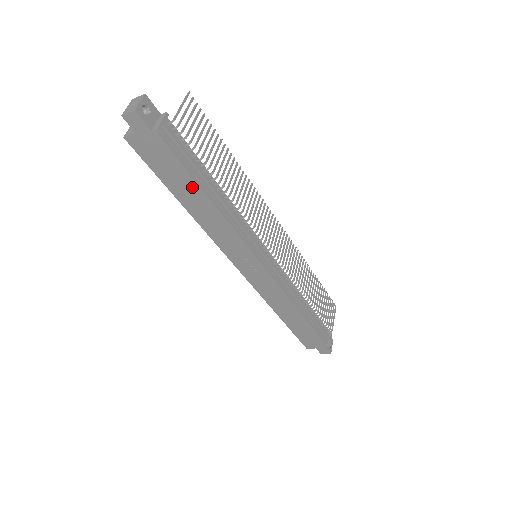
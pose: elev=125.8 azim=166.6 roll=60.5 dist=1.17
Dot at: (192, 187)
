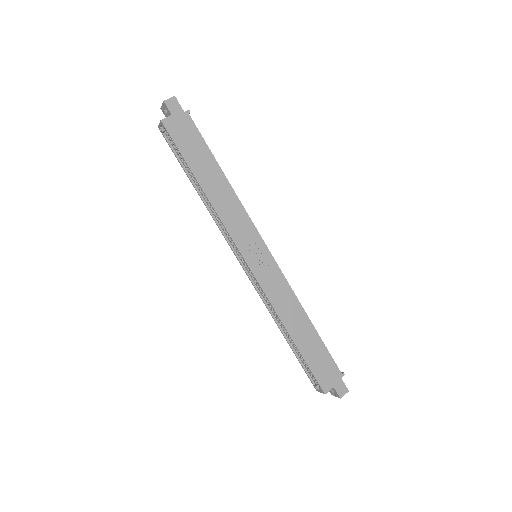
Dot at: (210, 163)
